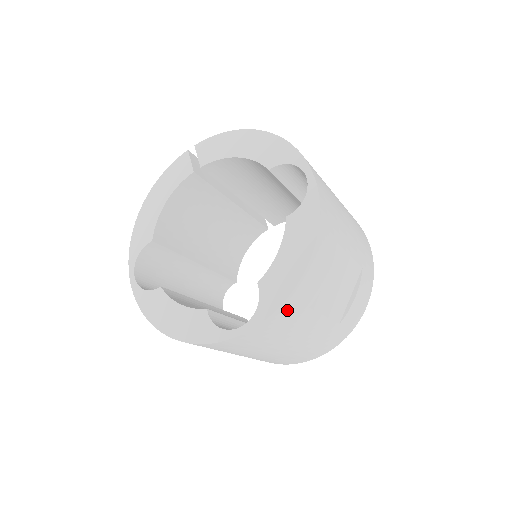
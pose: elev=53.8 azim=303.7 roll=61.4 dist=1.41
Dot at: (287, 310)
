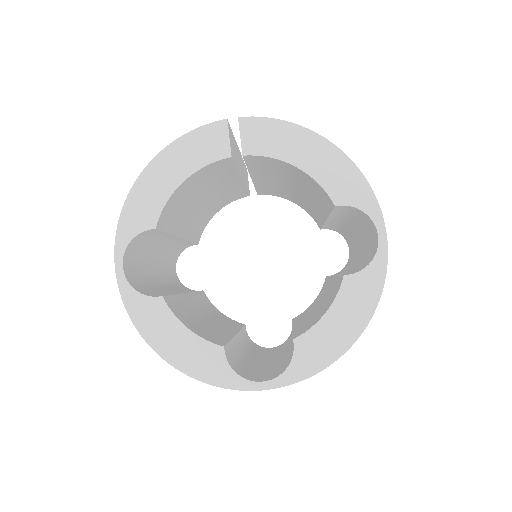
Dot at: occluded
